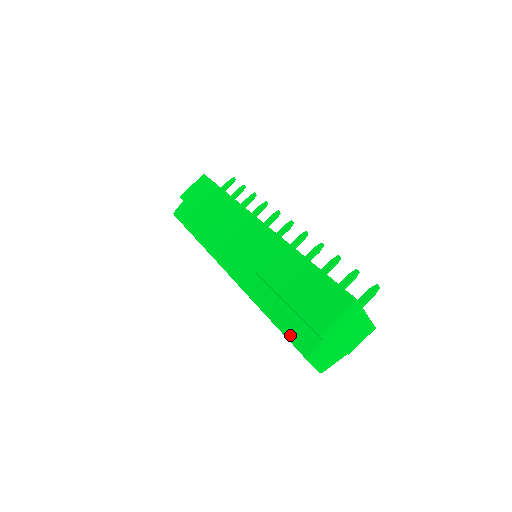
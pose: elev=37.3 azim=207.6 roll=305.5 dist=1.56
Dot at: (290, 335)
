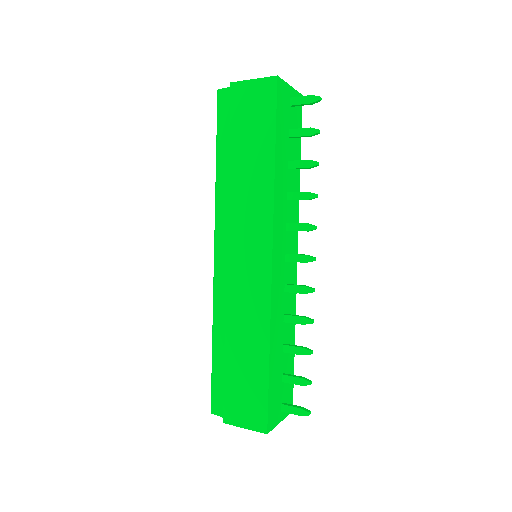
Dot at: (214, 383)
